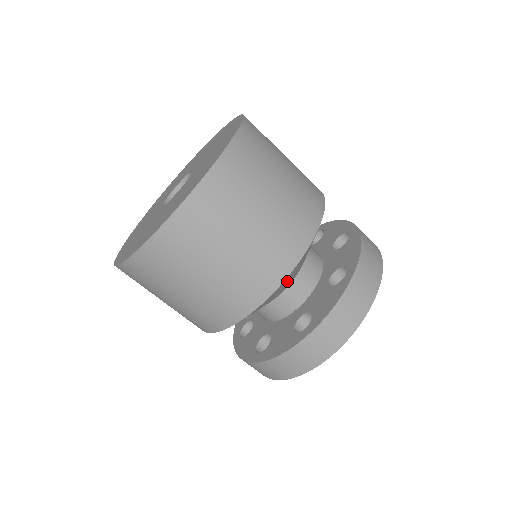
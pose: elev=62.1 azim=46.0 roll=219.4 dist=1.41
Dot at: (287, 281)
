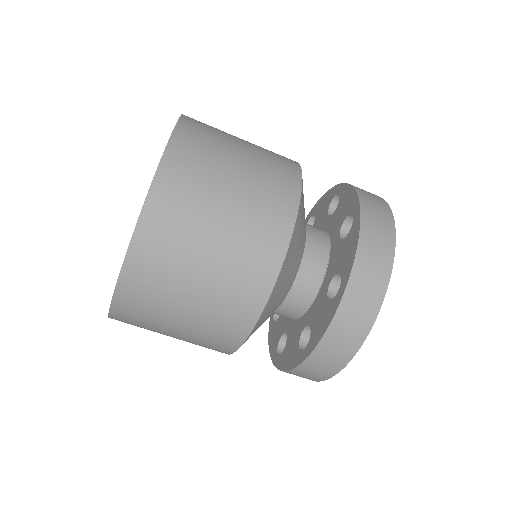
Dot at: (269, 310)
